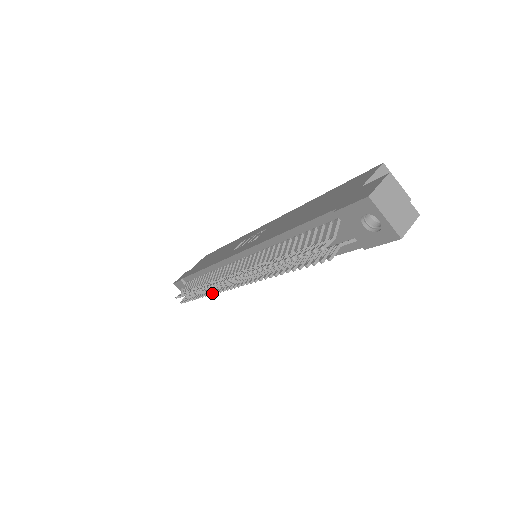
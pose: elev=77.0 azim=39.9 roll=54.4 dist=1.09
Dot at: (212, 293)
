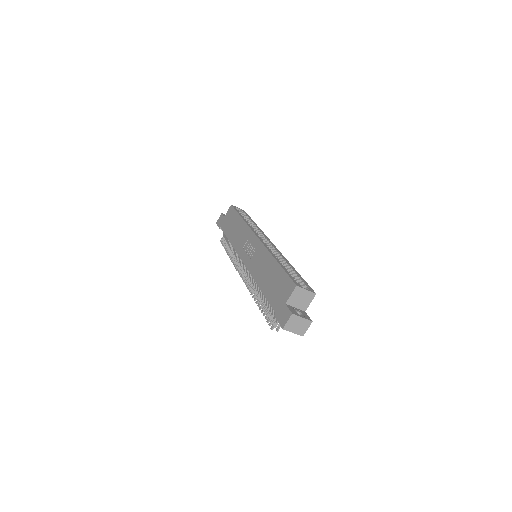
Dot at: occluded
